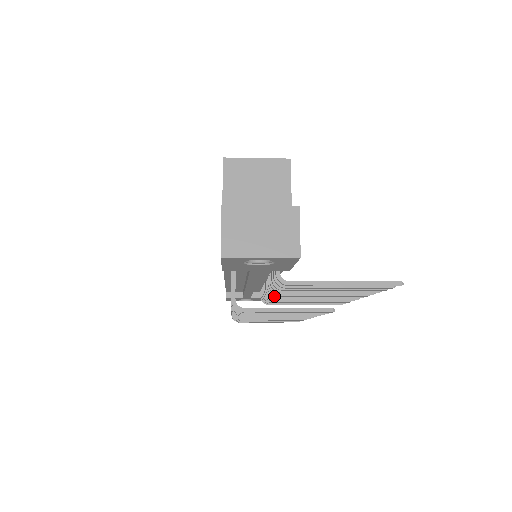
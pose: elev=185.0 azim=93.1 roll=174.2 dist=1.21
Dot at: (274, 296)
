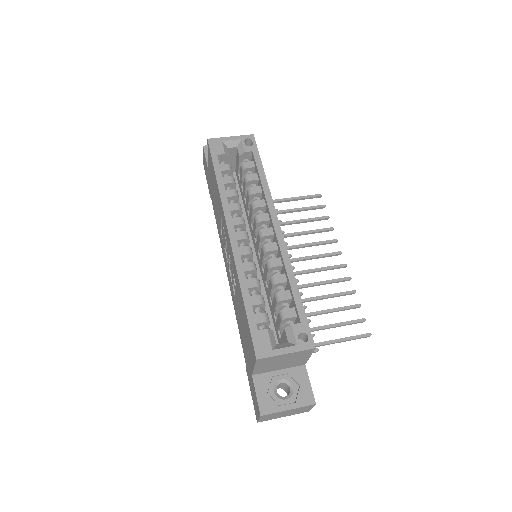
Dot at: occluded
